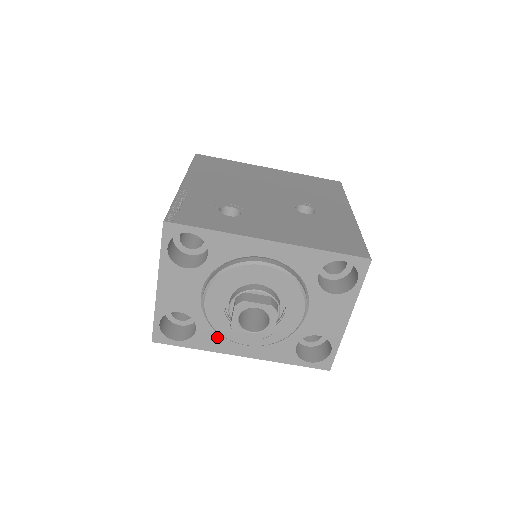
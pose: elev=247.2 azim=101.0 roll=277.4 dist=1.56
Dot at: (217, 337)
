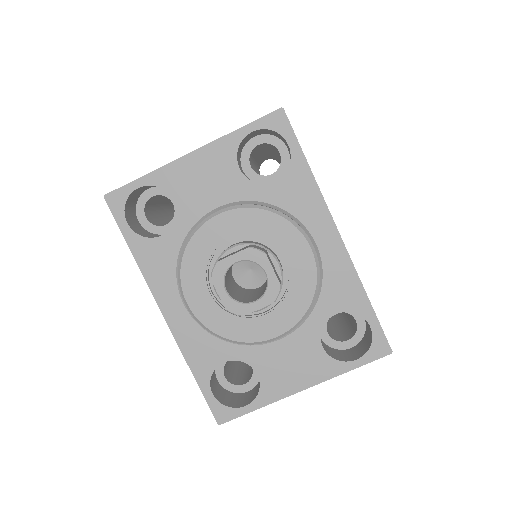
Dot at: (169, 266)
